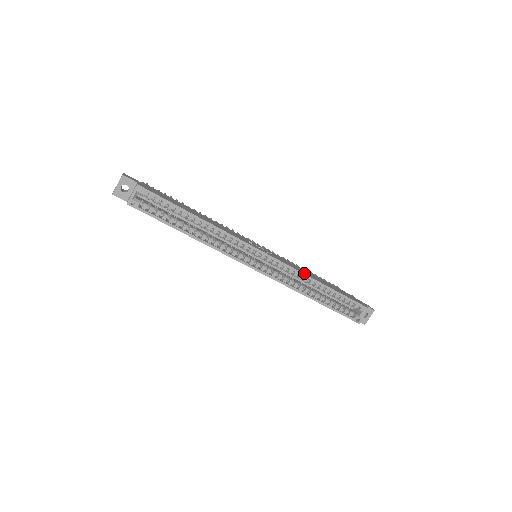
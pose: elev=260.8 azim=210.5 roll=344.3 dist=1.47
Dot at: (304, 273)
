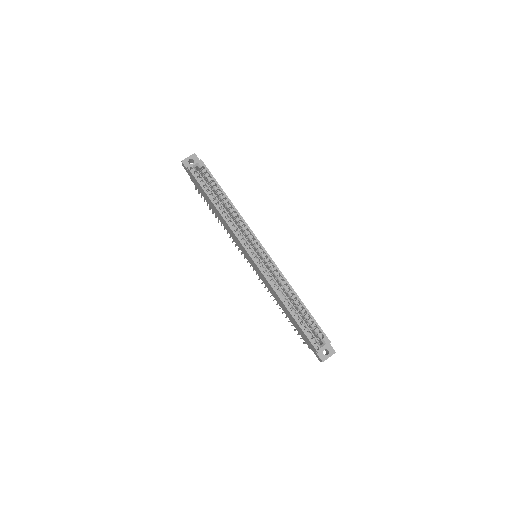
Dot at: (287, 281)
